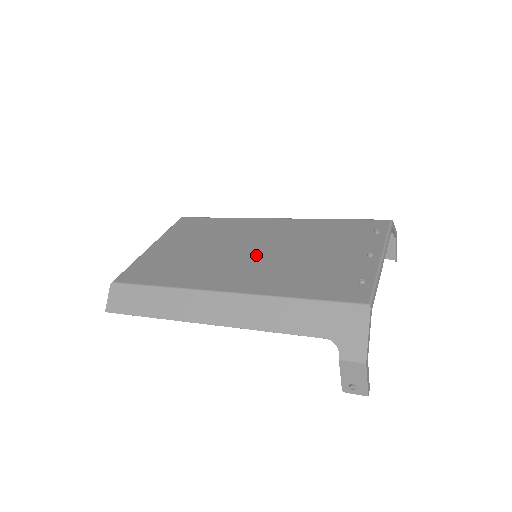
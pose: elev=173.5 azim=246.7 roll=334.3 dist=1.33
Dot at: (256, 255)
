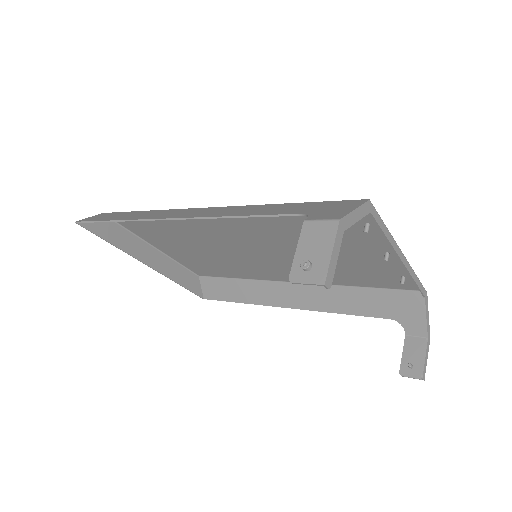
Dot at: (257, 244)
